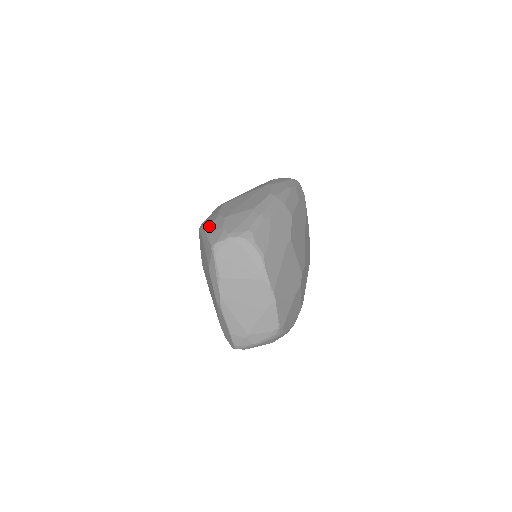
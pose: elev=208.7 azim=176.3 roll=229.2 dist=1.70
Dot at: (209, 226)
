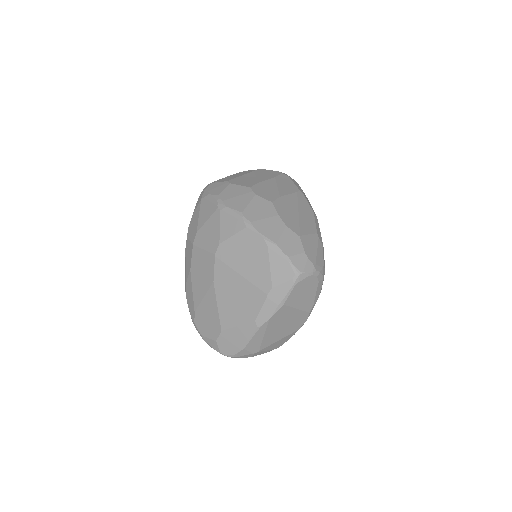
Dot at: (280, 238)
